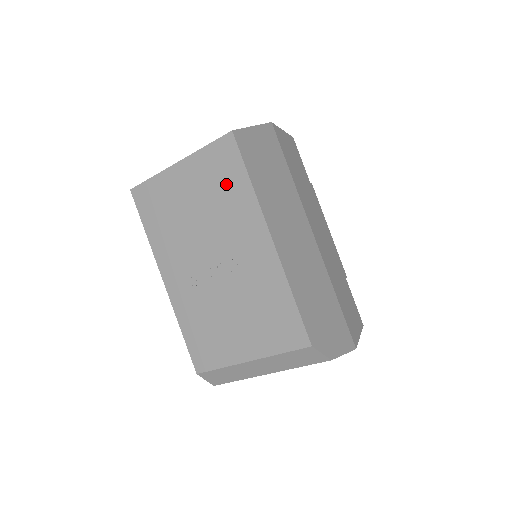
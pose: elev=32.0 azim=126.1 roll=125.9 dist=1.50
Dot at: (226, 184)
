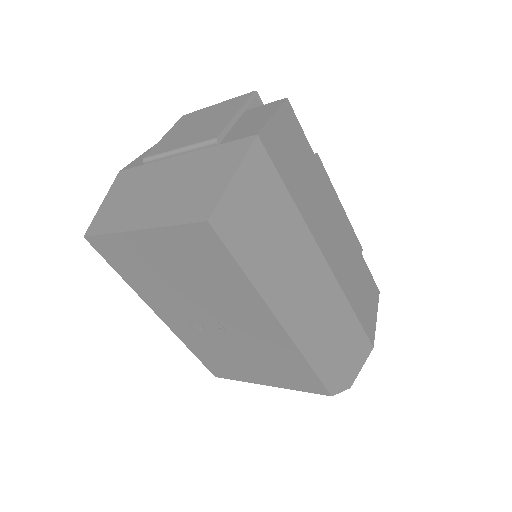
Dot at: (212, 268)
